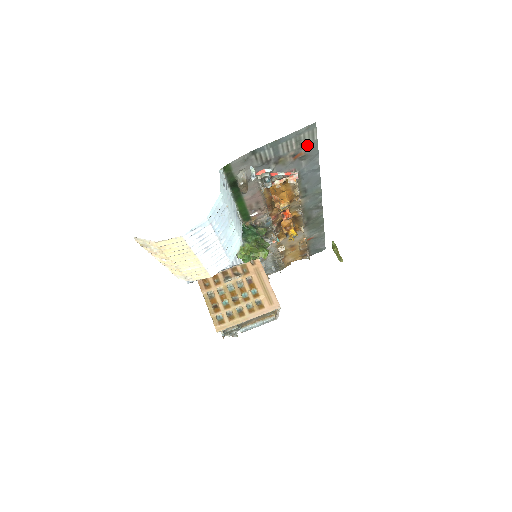
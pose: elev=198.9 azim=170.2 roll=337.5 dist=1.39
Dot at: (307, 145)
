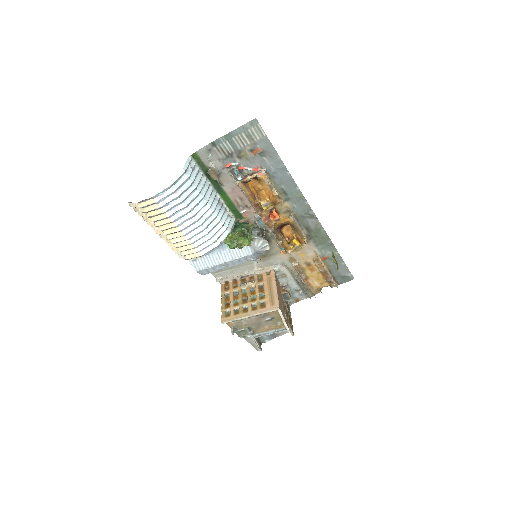
Dot at: (260, 141)
